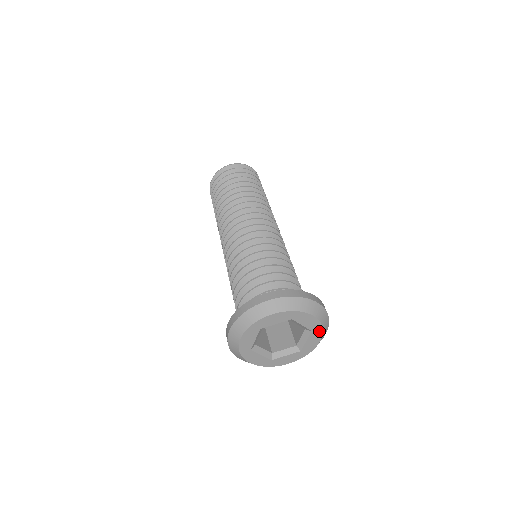
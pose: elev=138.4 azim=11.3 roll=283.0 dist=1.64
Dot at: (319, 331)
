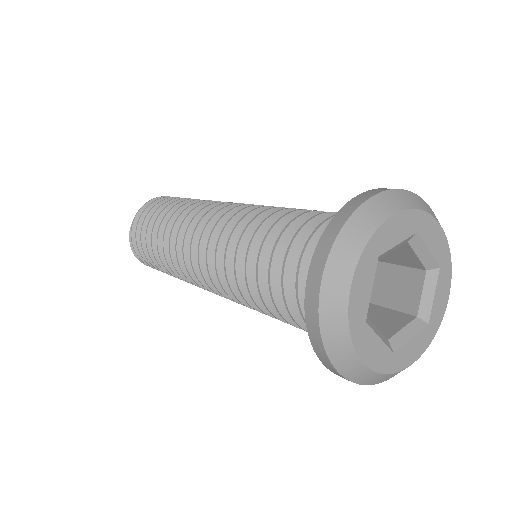
Dot at: (430, 336)
